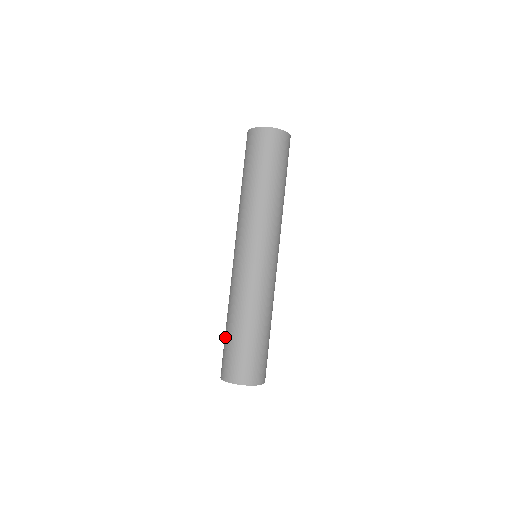
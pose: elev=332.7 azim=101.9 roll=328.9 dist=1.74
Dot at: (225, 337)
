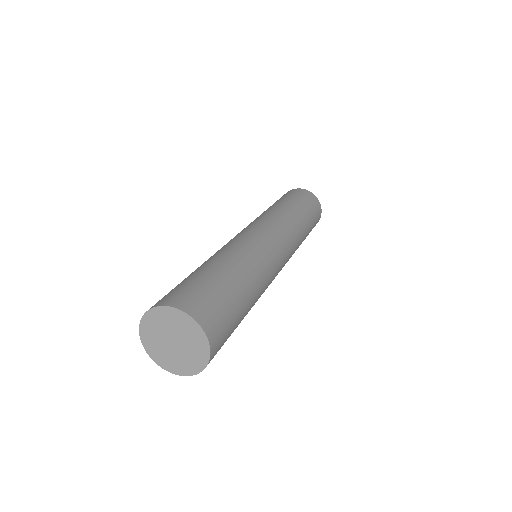
Dot at: occluded
